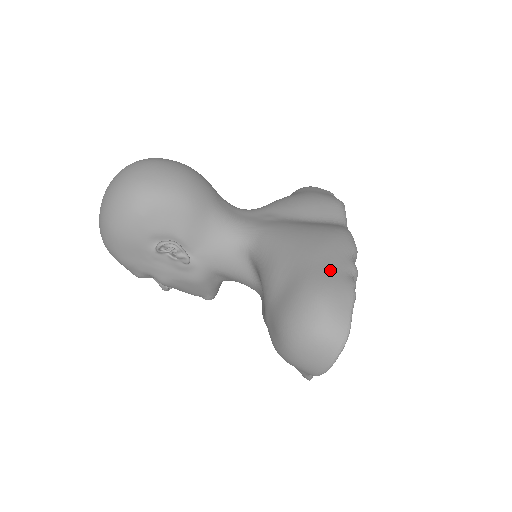
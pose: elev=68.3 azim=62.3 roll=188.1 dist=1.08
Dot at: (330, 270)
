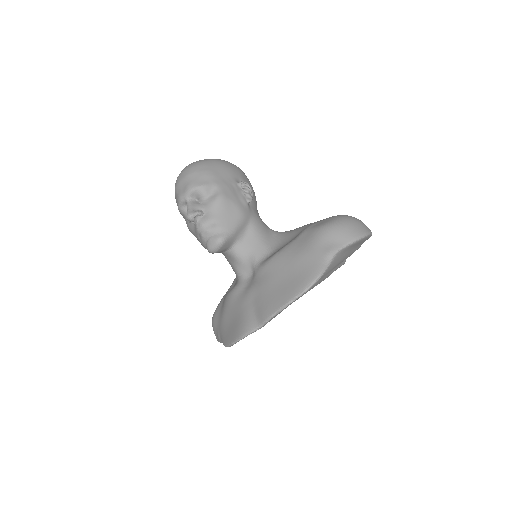
Dot at: occluded
